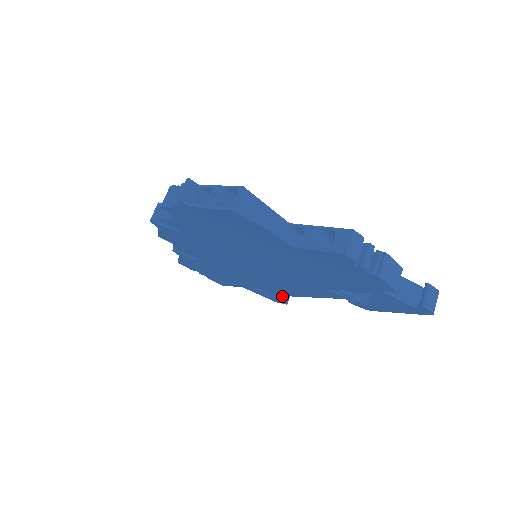
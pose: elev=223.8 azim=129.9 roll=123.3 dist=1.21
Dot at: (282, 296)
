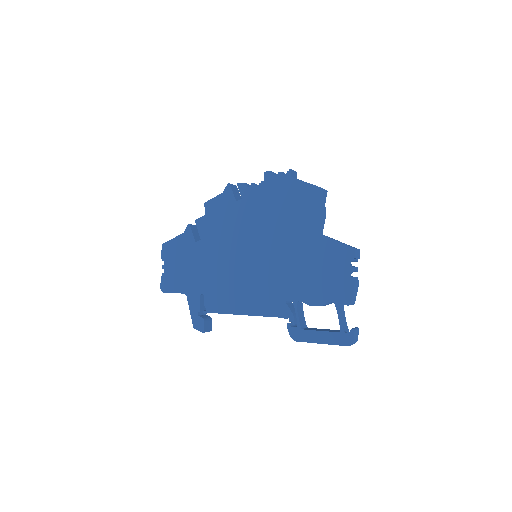
Dot at: (207, 324)
